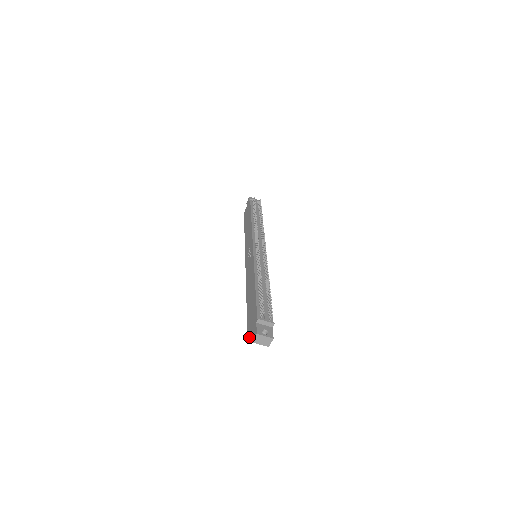
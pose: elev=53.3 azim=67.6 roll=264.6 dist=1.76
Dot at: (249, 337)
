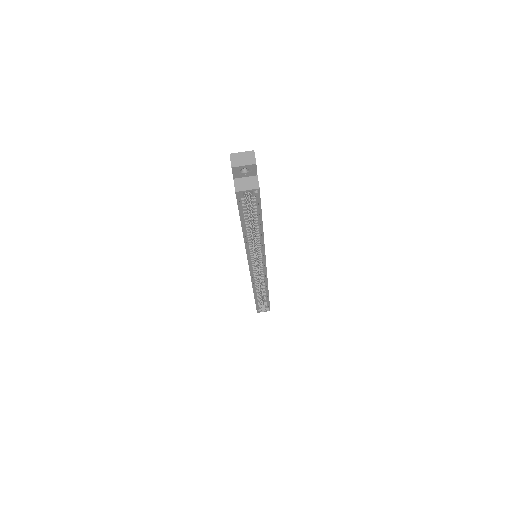
Dot at: (234, 186)
